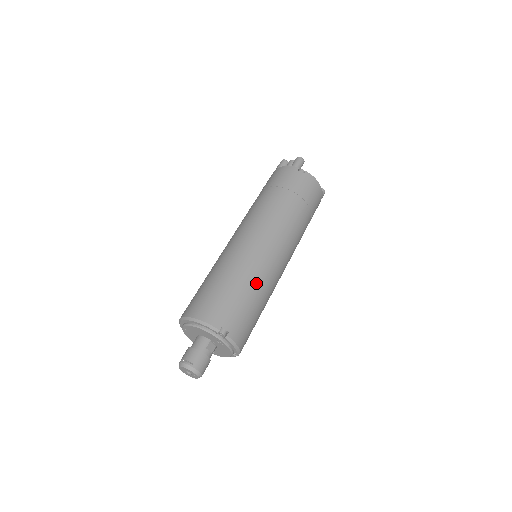
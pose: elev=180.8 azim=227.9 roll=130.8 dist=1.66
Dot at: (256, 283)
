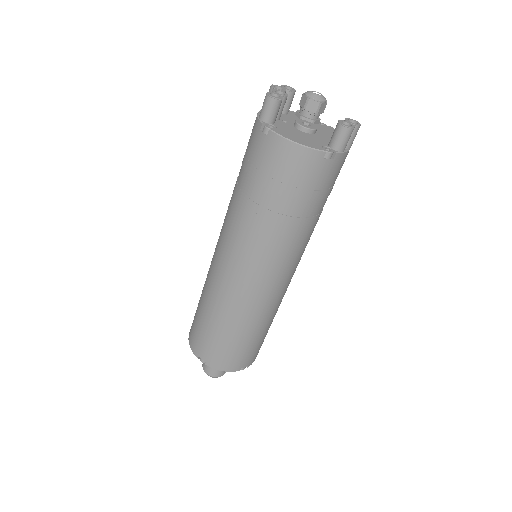
Dot at: (222, 315)
